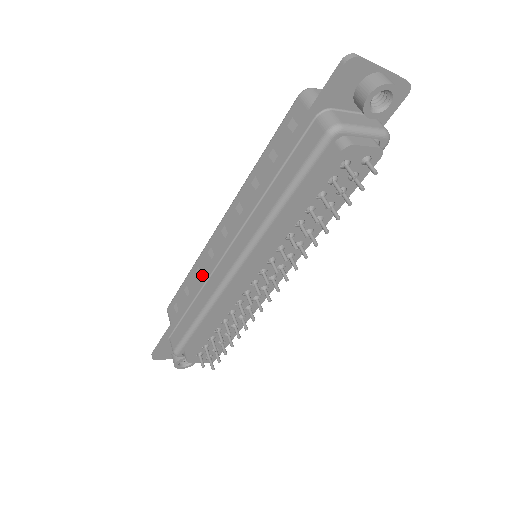
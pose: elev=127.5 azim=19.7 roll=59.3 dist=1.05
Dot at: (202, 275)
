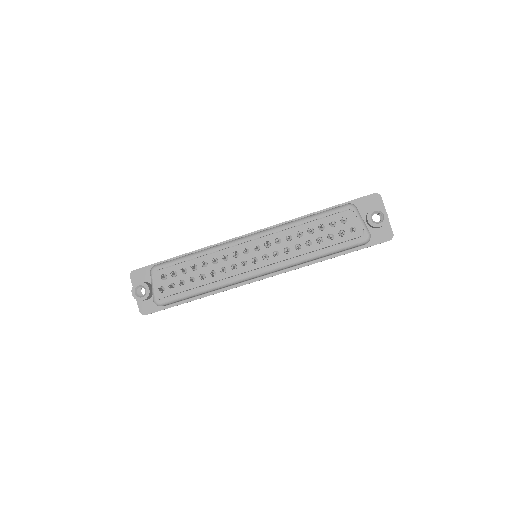
Dot at: (223, 242)
